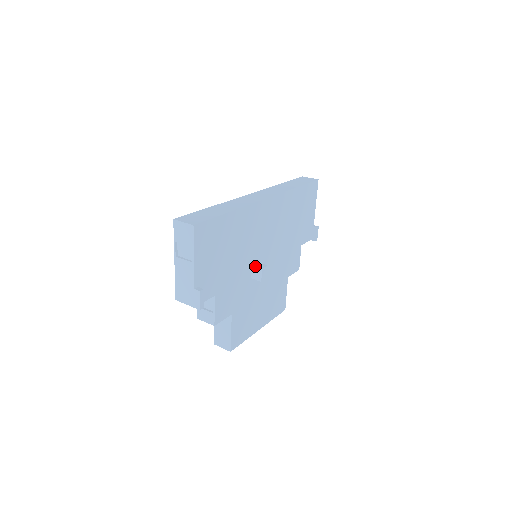
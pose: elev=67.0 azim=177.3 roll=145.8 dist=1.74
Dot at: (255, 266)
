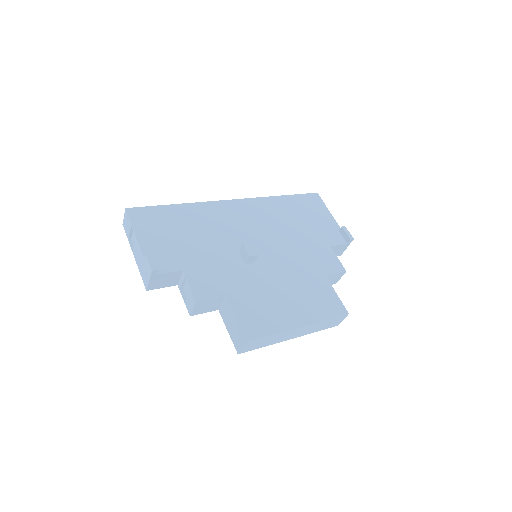
Dot at: (240, 249)
